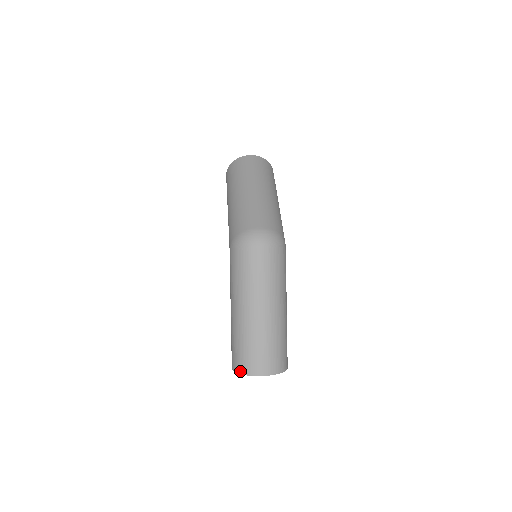
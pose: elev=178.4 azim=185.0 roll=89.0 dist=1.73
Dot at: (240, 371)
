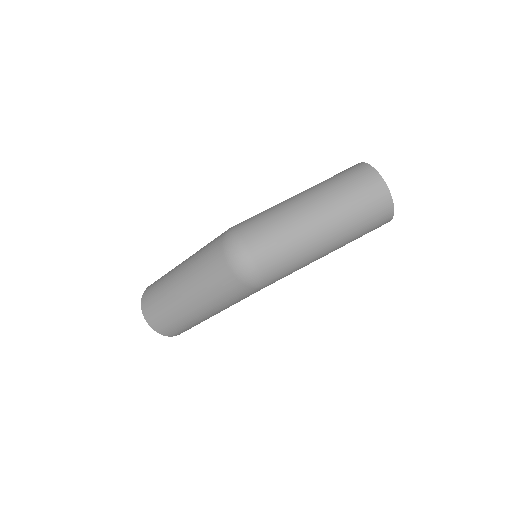
Dot at: (144, 295)
